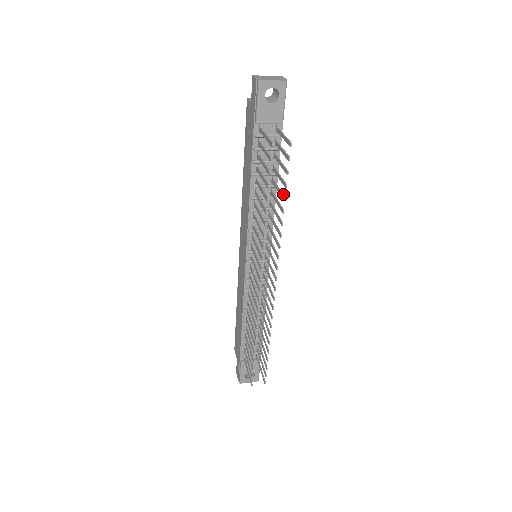
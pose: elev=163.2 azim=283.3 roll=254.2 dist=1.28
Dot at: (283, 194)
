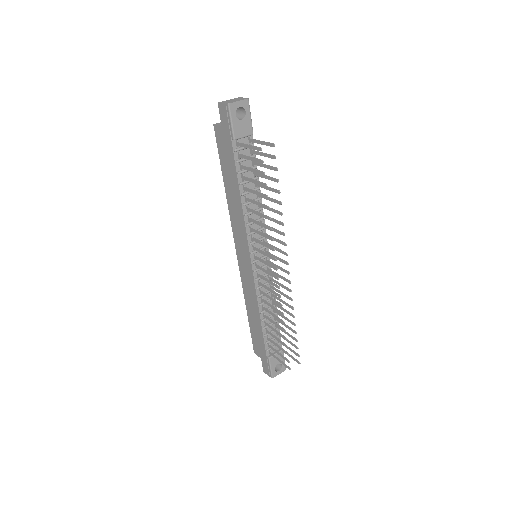
Dot at: (275, 189)
